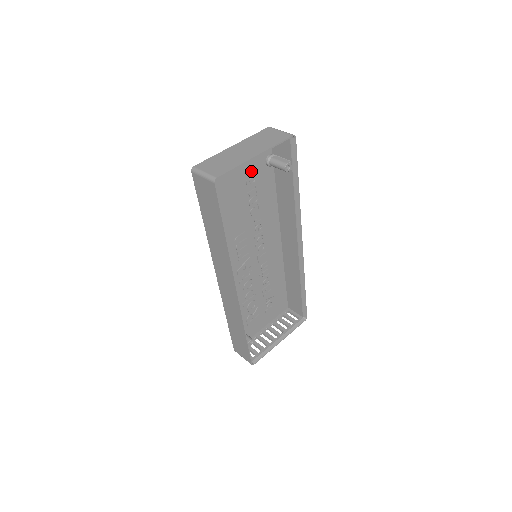
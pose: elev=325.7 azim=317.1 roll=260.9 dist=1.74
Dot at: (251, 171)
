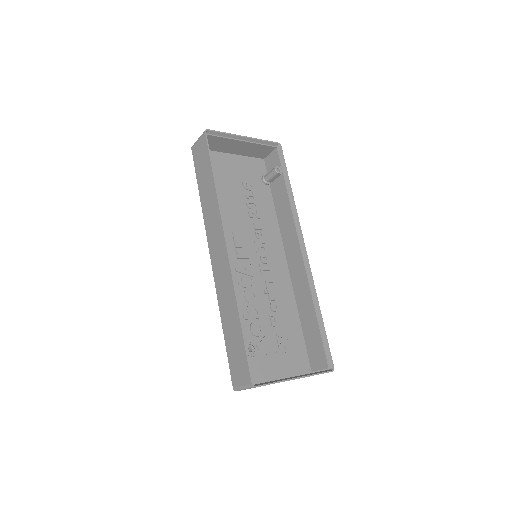
Dot at: (247, 179)
